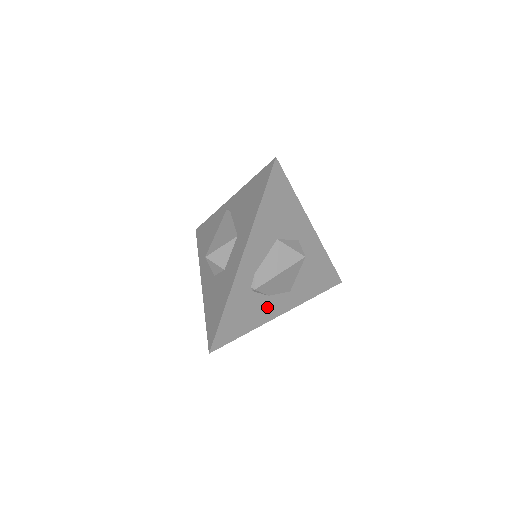
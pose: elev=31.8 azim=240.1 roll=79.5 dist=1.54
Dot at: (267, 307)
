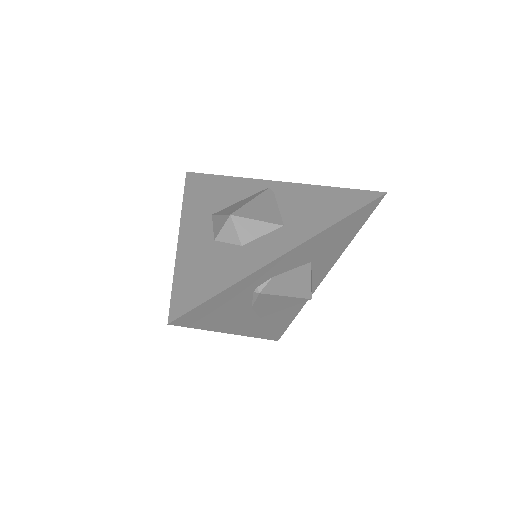
Dot at: (239, 317)
